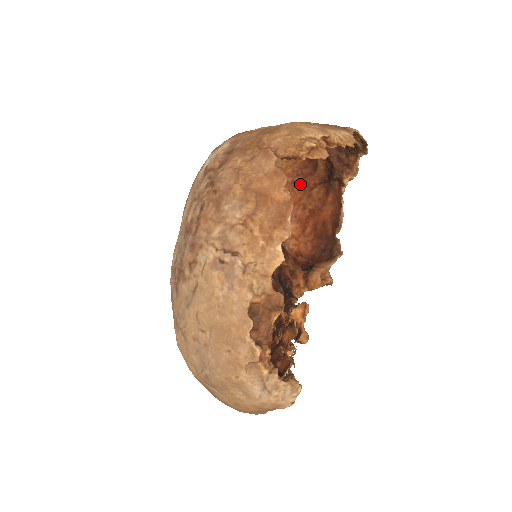
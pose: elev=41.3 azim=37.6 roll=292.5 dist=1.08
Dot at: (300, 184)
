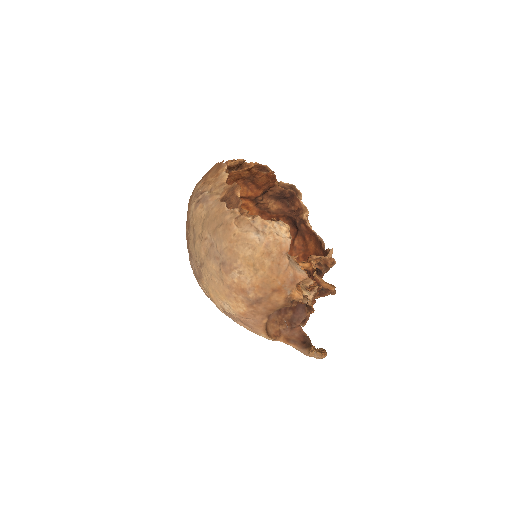
Dot at: occluded
